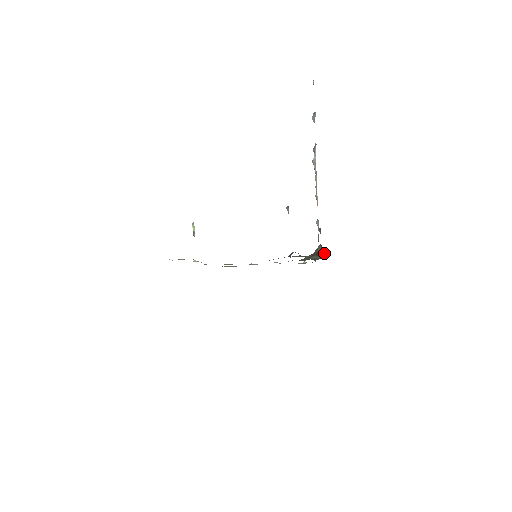
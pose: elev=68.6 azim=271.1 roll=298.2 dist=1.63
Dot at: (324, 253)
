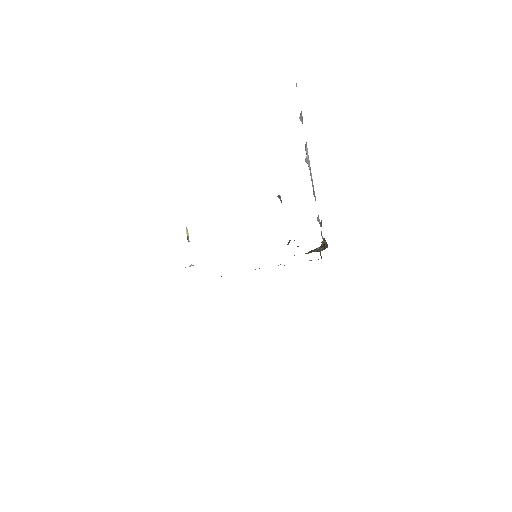
Dot at: (327, 244)
